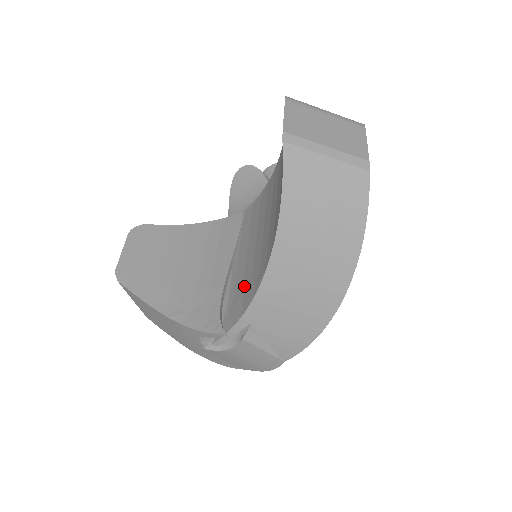
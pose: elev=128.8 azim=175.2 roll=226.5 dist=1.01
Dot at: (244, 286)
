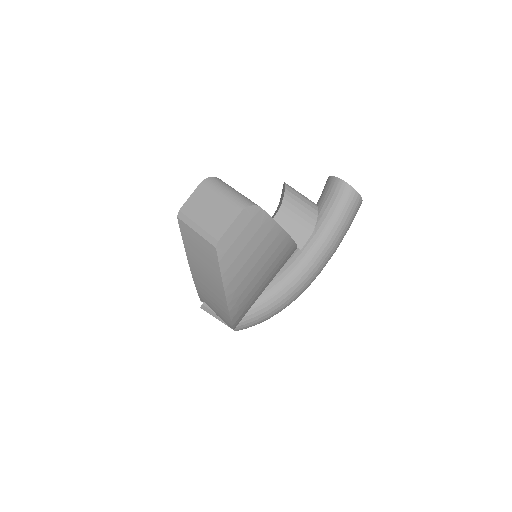
Dot at: occluded
